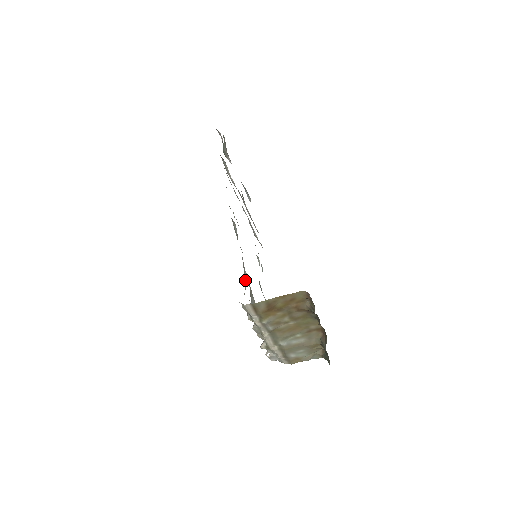
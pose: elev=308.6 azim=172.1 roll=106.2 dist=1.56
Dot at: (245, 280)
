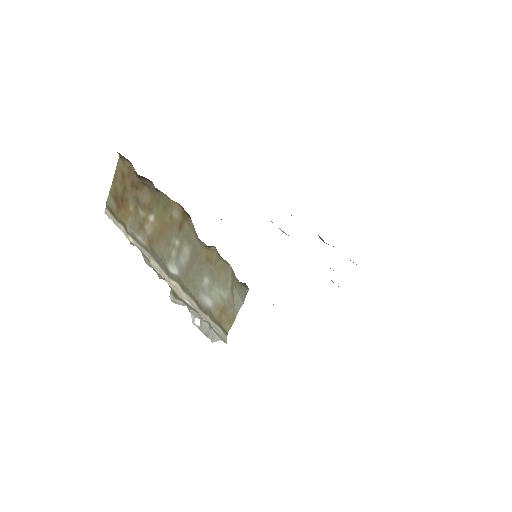
Dot at: occluded
